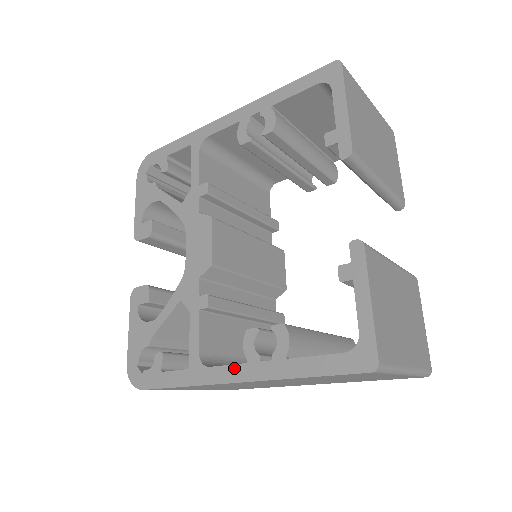
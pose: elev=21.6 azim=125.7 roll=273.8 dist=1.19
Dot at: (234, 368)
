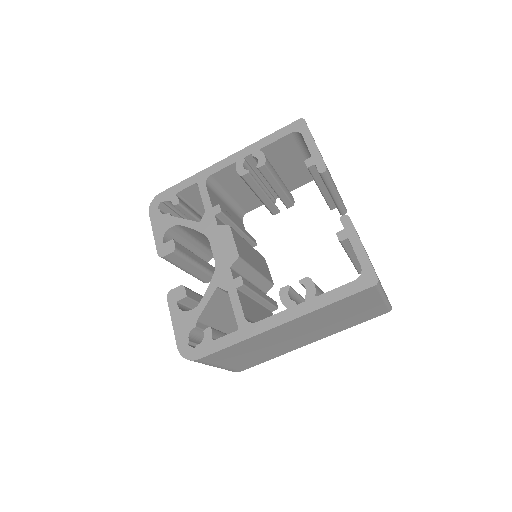
Dot at: (277, 316)
